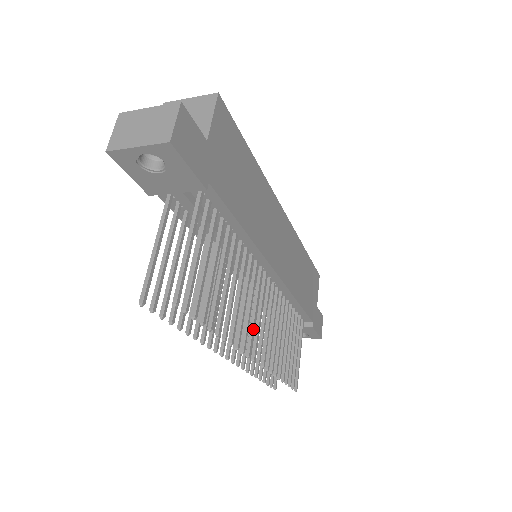
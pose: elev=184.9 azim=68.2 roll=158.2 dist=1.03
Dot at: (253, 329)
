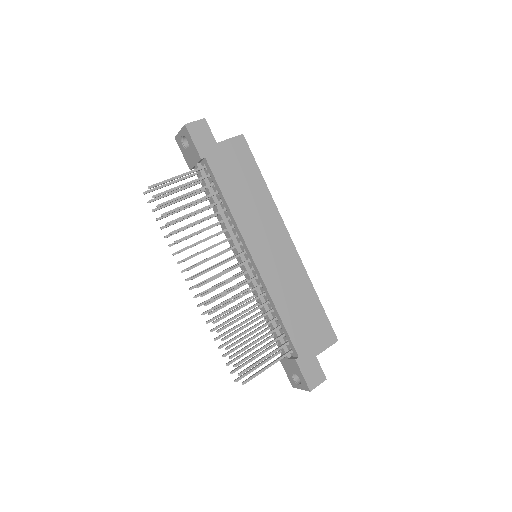
Dot at: (208, 270)
